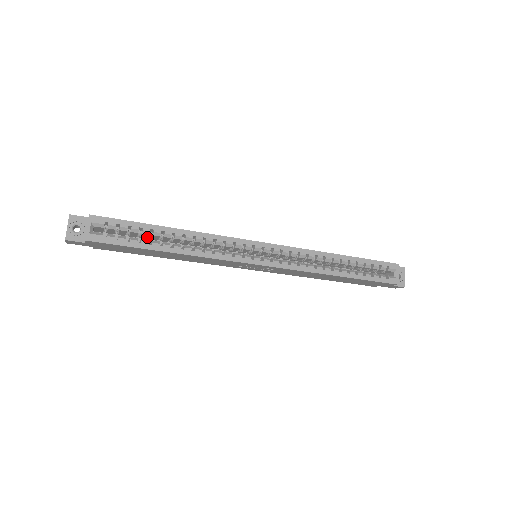
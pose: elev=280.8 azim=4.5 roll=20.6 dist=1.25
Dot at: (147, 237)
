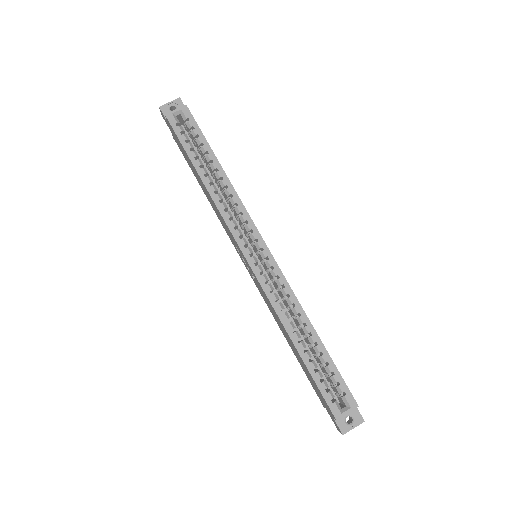
Dot at: occluded
